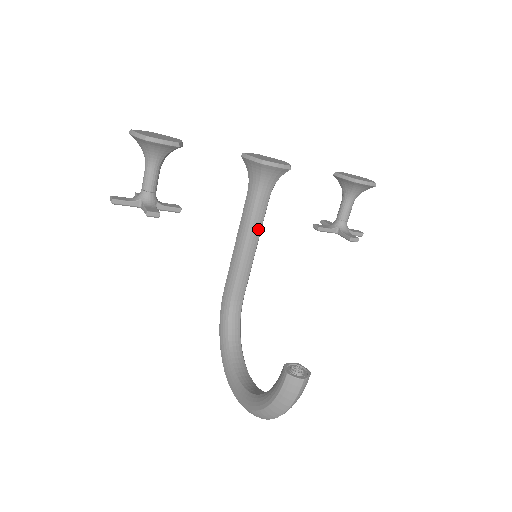
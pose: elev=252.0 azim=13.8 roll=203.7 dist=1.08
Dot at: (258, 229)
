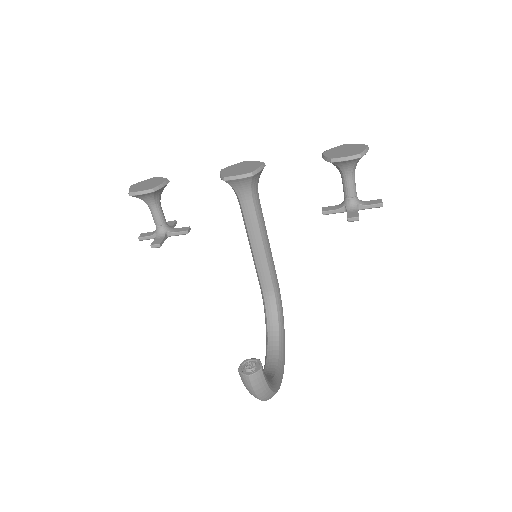
Dot at: (256, 230)
